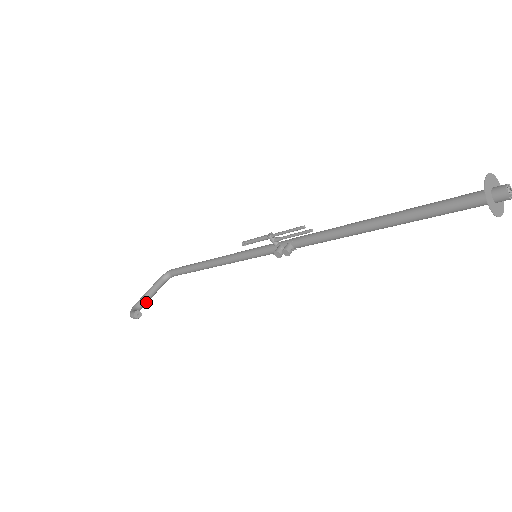
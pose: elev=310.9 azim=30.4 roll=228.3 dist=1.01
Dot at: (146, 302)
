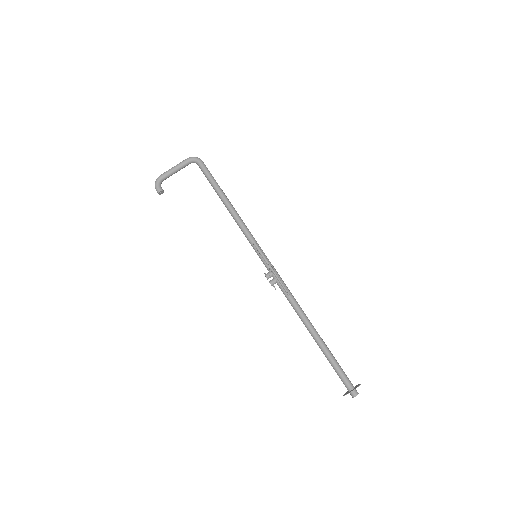
Dot at: occluded
